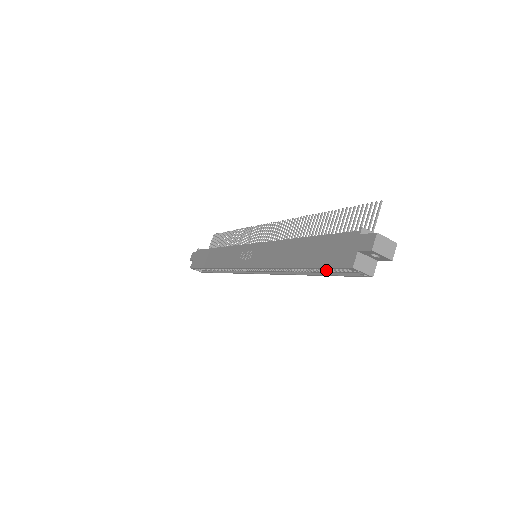
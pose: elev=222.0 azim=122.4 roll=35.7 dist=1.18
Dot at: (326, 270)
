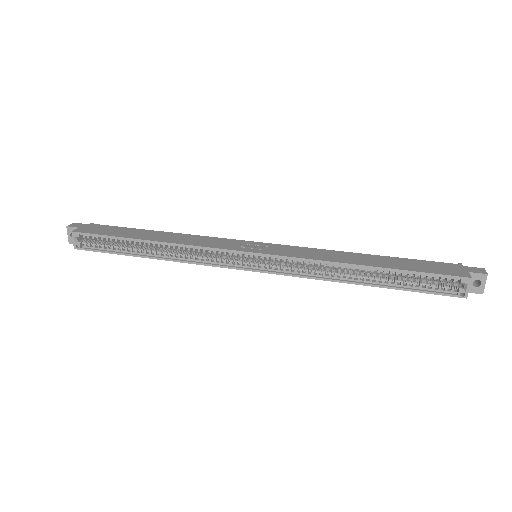
Dot at: (403, 283)
